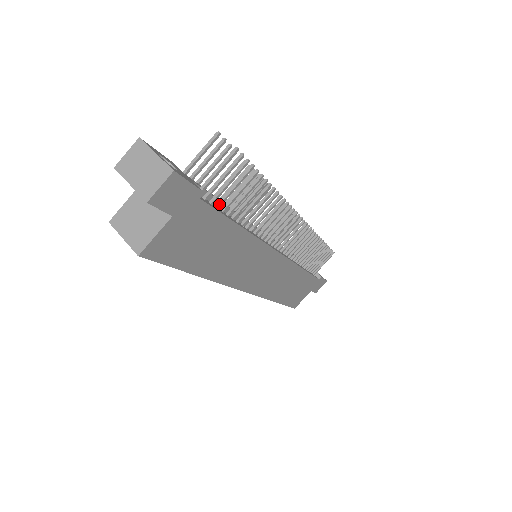
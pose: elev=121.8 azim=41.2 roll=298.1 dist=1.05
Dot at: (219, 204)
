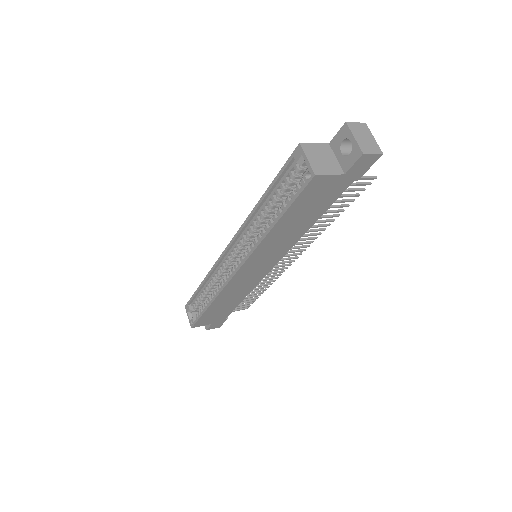
Dot at: occluded
